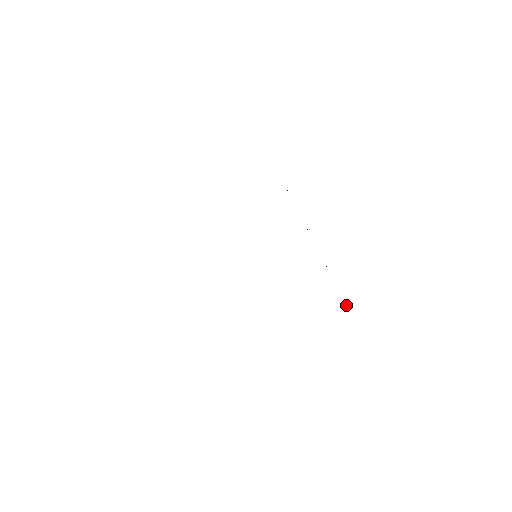
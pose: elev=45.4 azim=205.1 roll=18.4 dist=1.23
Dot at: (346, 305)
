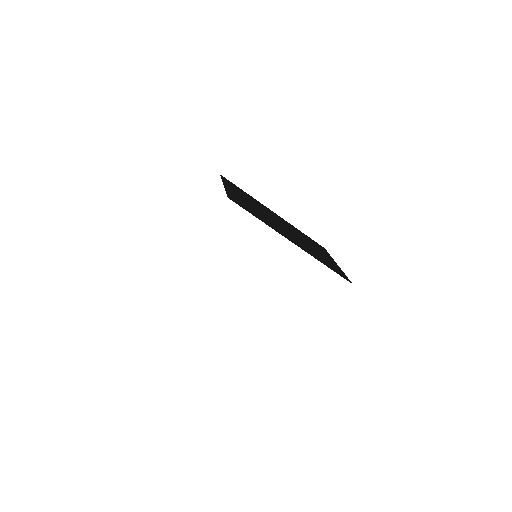
Dot at: (314, 253)
